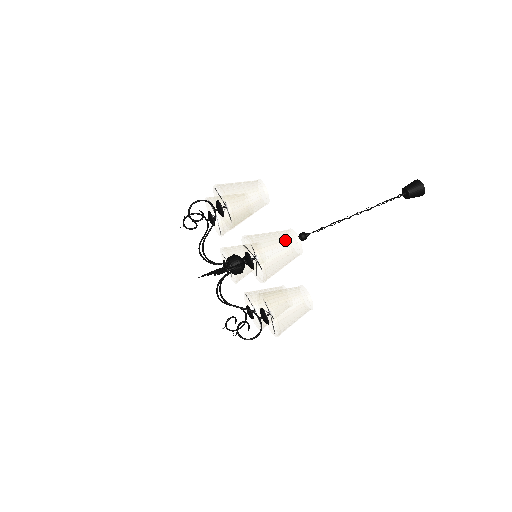
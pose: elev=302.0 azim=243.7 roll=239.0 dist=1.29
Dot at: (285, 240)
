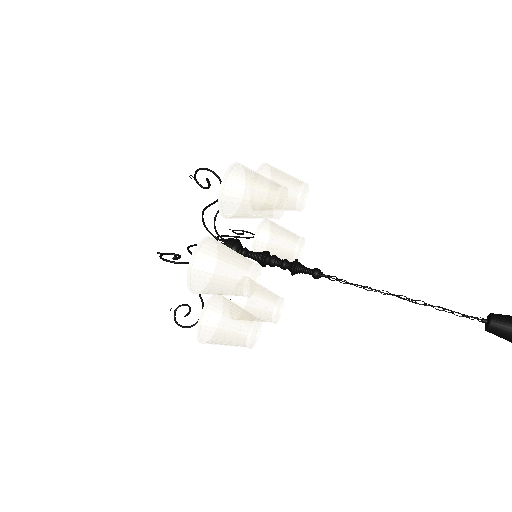
Dot at: (231, 273)
